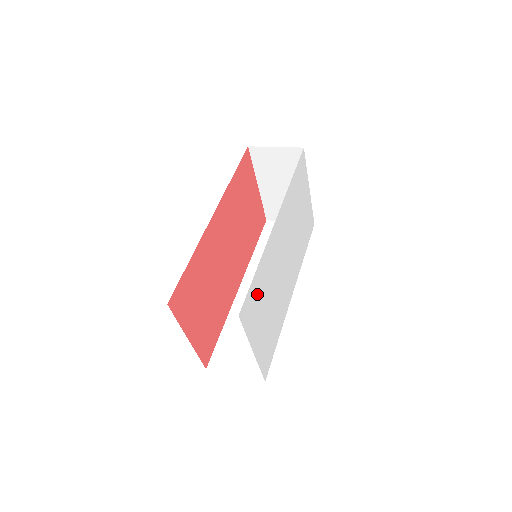
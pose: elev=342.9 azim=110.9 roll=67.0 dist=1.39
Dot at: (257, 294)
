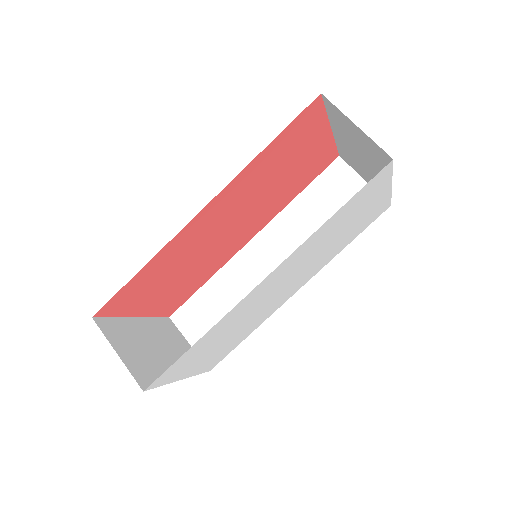
Dot at: (195, 352)
